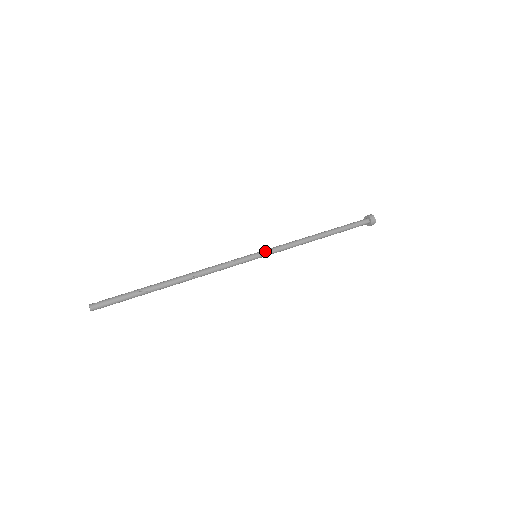
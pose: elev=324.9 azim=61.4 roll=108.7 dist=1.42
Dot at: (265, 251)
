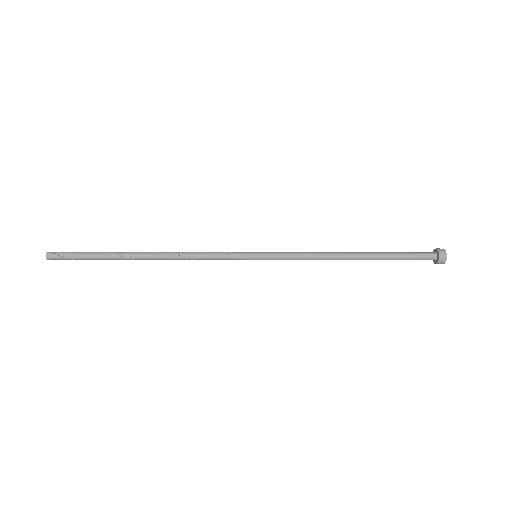
Dot at: (268, 253)
